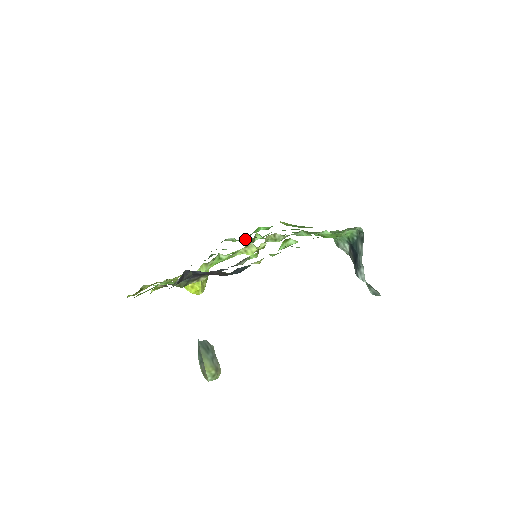
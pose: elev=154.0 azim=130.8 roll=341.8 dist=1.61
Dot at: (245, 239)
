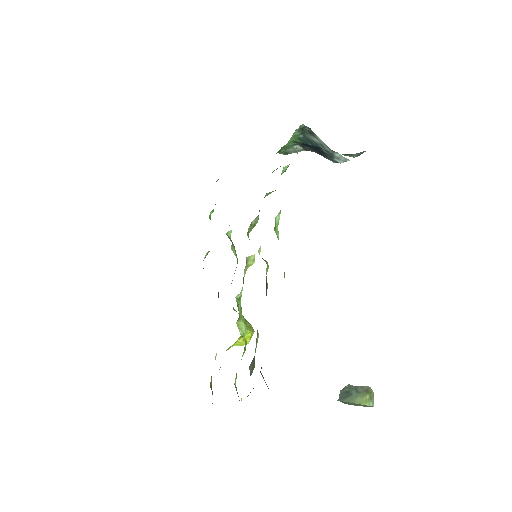
Dot at: occluded
